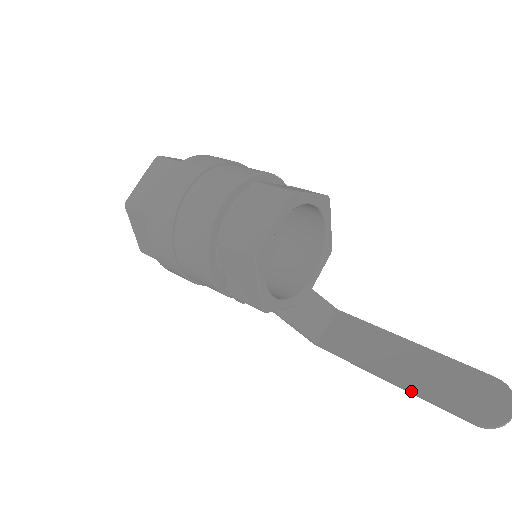
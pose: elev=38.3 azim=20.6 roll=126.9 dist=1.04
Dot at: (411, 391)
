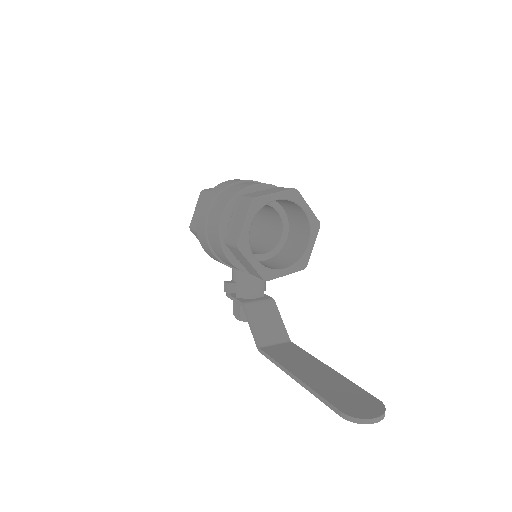
Dot at: (307, 384)
